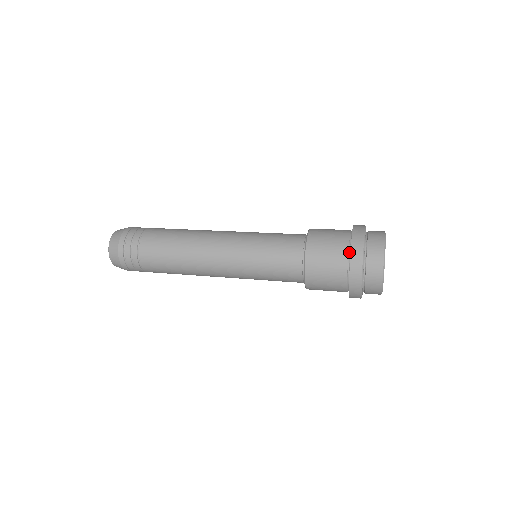
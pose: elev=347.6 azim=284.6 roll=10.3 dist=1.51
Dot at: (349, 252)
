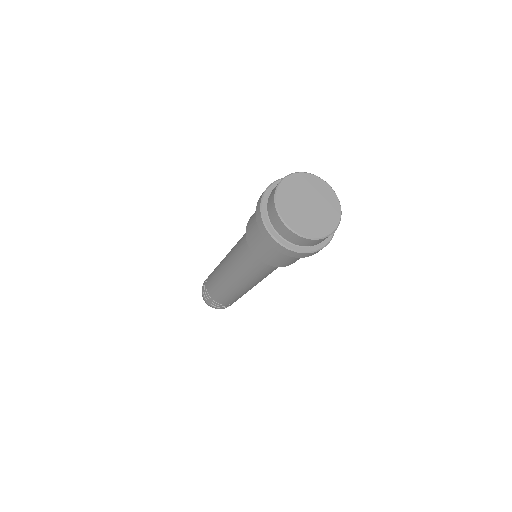
Dot at: occluded
